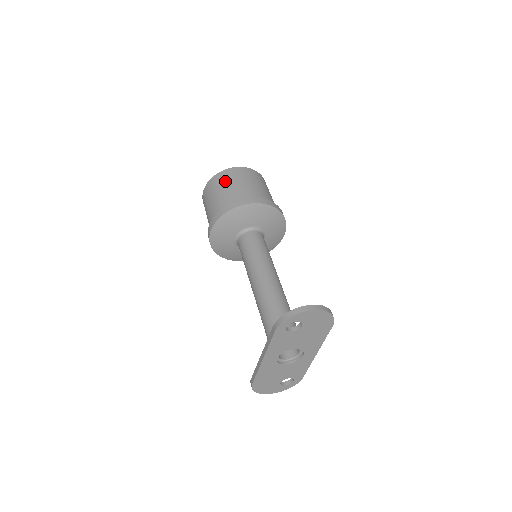
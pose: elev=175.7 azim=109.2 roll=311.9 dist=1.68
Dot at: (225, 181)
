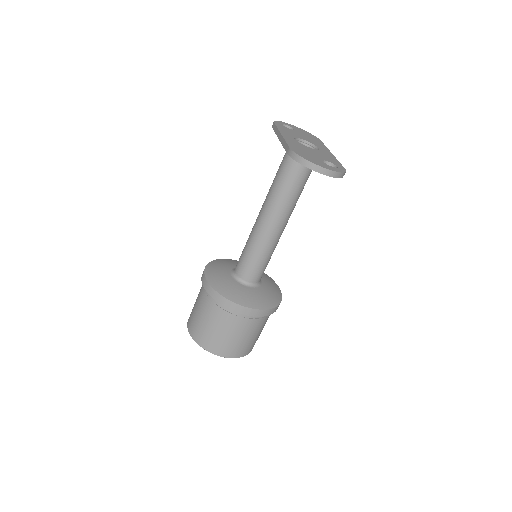
Dot at: occluded
